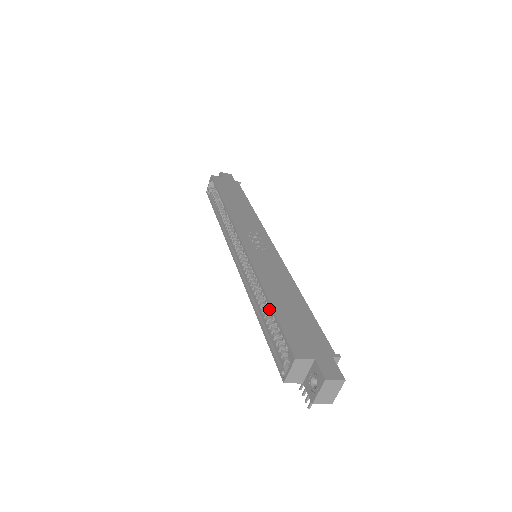
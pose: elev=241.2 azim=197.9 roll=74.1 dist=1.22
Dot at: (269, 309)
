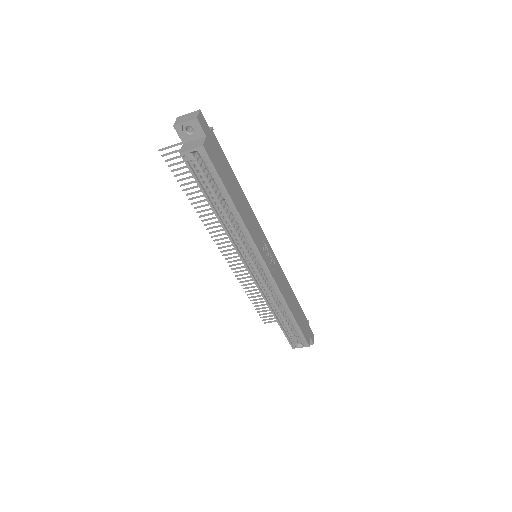
Dot at: (283, 312)
